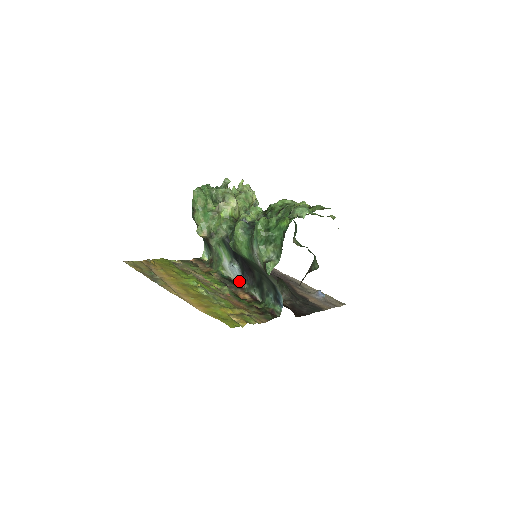
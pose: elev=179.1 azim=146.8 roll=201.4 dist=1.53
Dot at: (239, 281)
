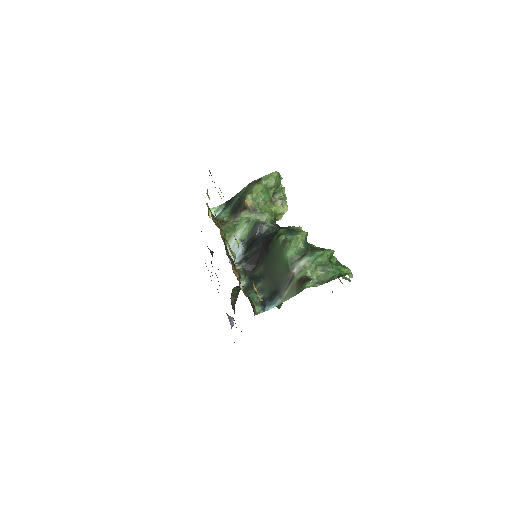
Dot at: (232, 258)
